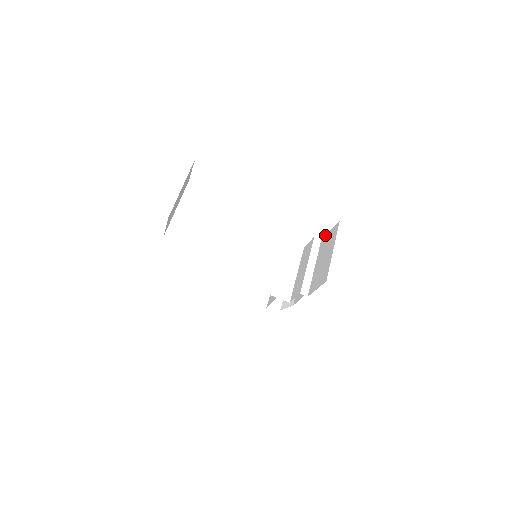
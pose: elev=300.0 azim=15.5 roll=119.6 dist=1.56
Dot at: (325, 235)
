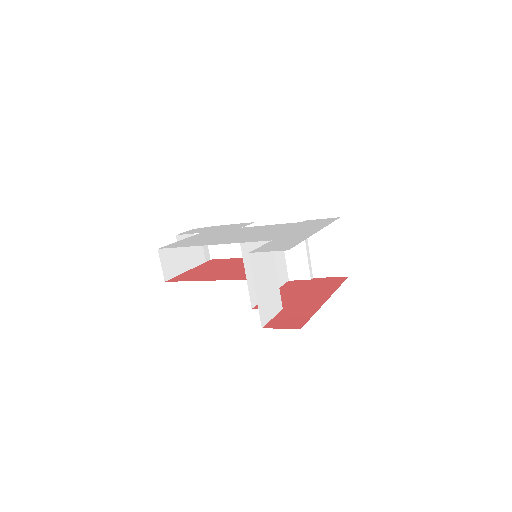
Dot at: (313, 220)
